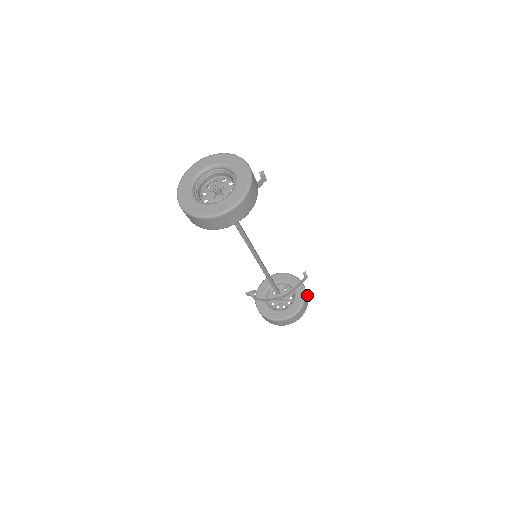
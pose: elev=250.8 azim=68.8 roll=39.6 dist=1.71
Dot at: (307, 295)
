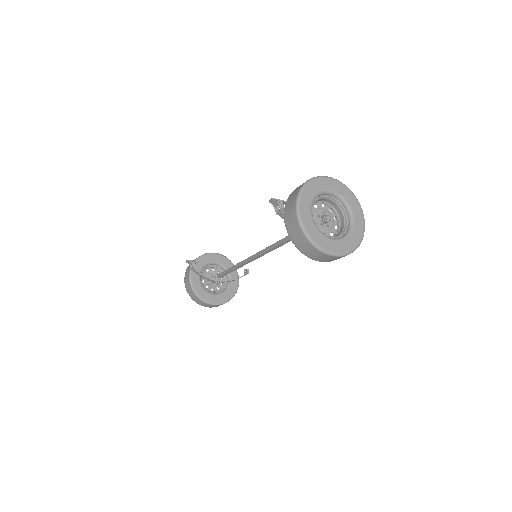
Dot at: occluded
